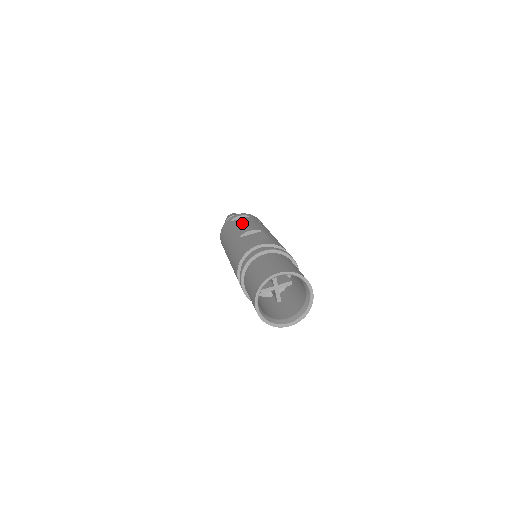
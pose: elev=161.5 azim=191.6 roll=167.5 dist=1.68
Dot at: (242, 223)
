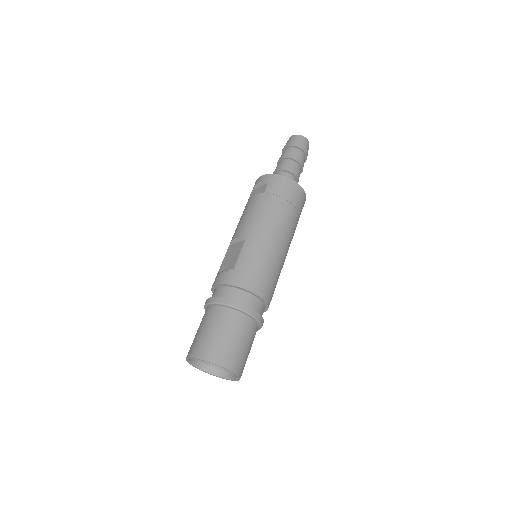
Dot at: (246, 210)
